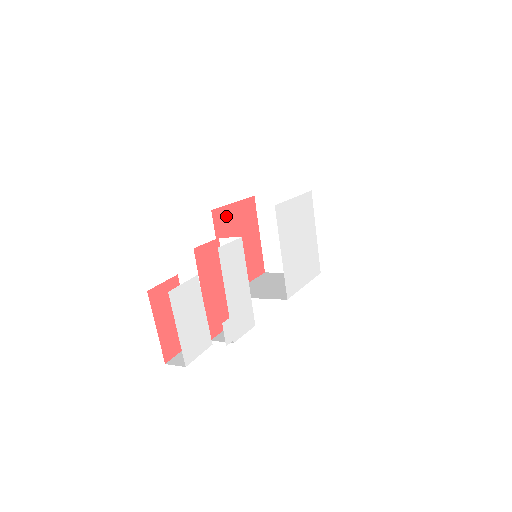
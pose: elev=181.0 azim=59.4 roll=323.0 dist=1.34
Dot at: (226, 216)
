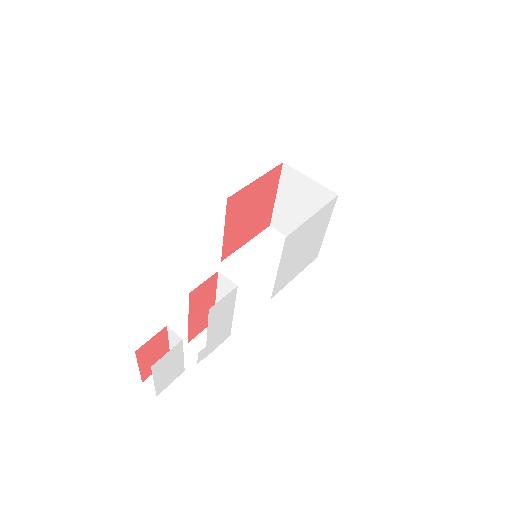
Dot at: (243, 196)
